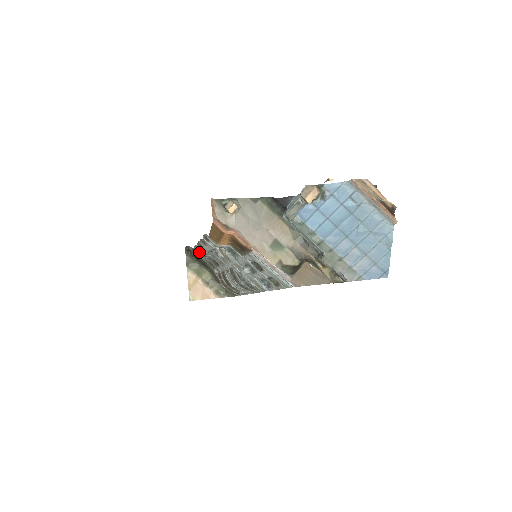
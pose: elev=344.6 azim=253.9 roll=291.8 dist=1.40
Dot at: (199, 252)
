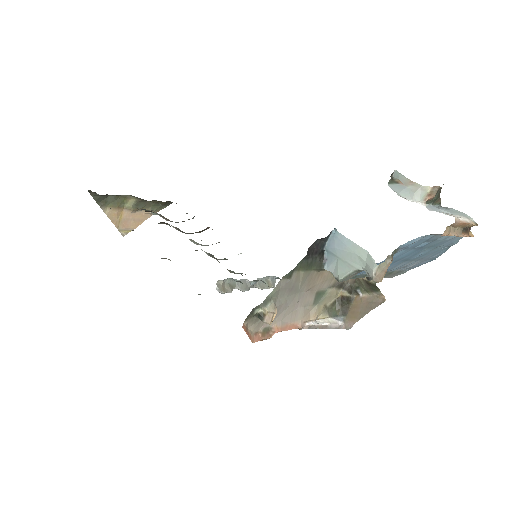
Dot at: occluded
